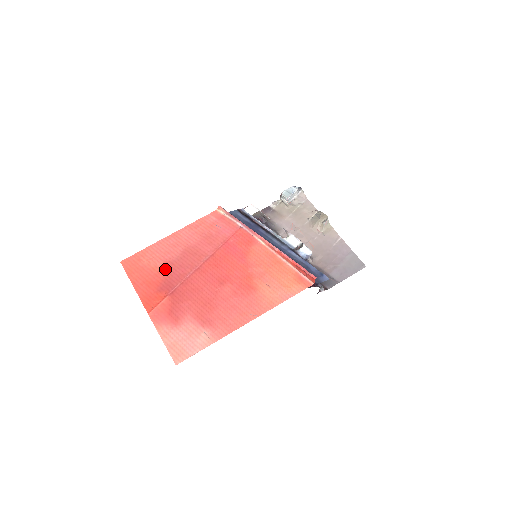
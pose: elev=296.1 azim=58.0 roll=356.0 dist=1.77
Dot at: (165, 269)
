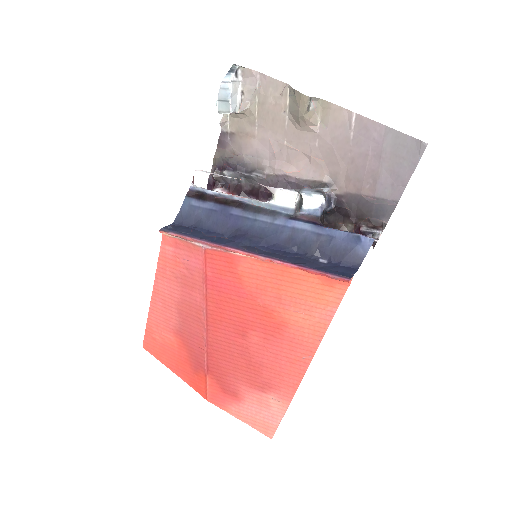
Dot at: (181, 342)
